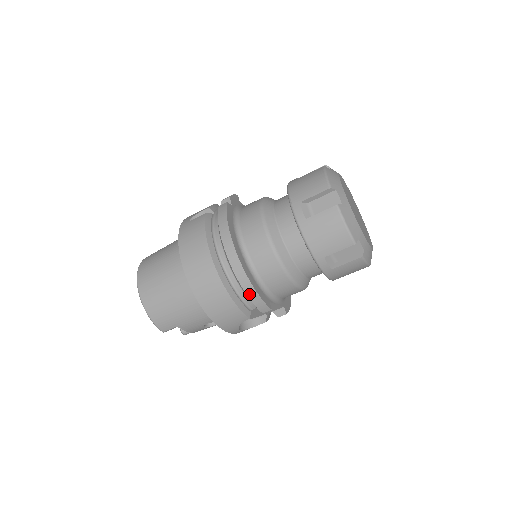
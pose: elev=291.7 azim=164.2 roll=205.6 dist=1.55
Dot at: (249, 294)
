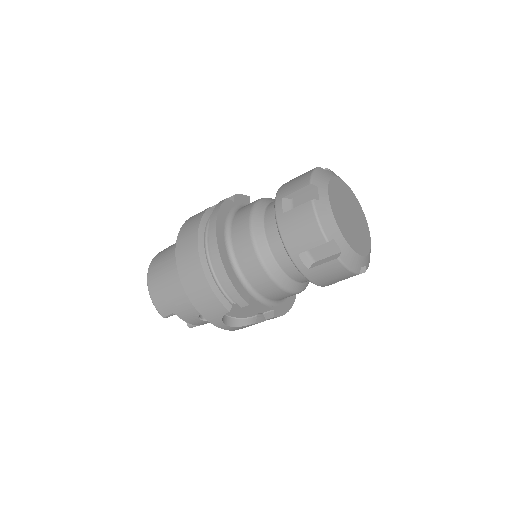
Dot at: (225, 283)
